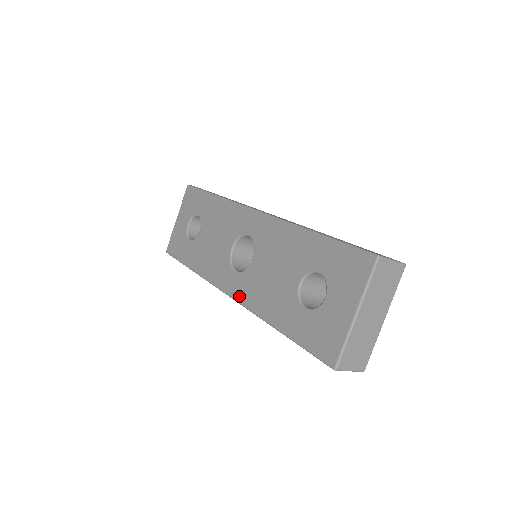
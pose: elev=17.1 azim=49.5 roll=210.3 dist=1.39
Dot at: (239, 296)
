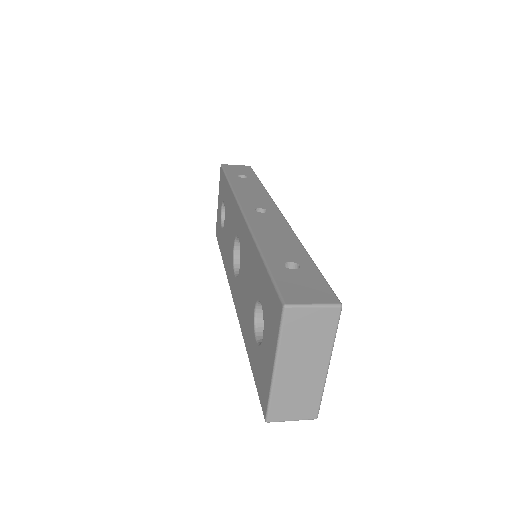
Dot at: (235, 303)
